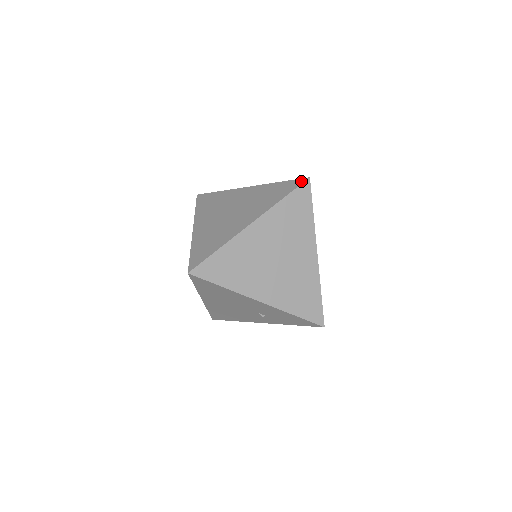
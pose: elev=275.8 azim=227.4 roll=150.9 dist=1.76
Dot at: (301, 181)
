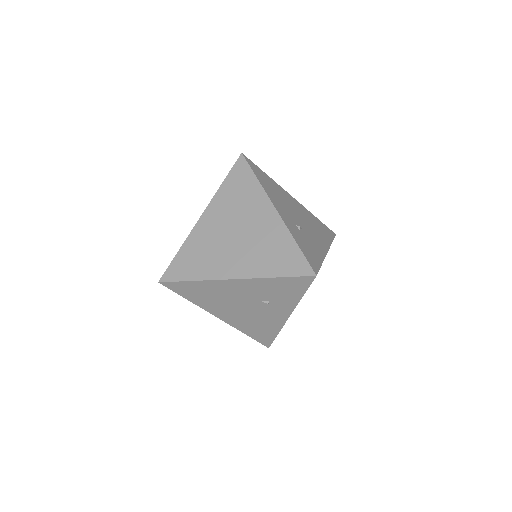
Dot at: (237, 161)
